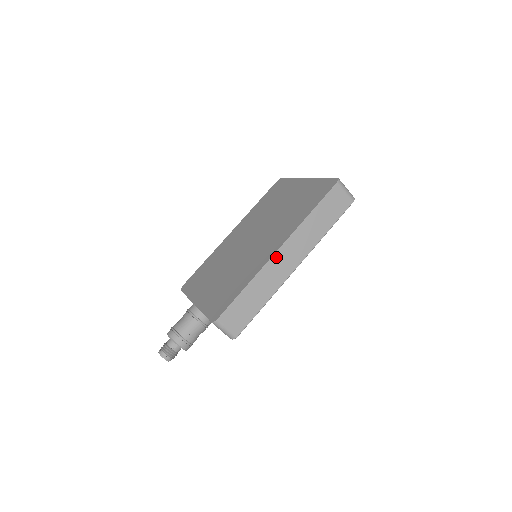
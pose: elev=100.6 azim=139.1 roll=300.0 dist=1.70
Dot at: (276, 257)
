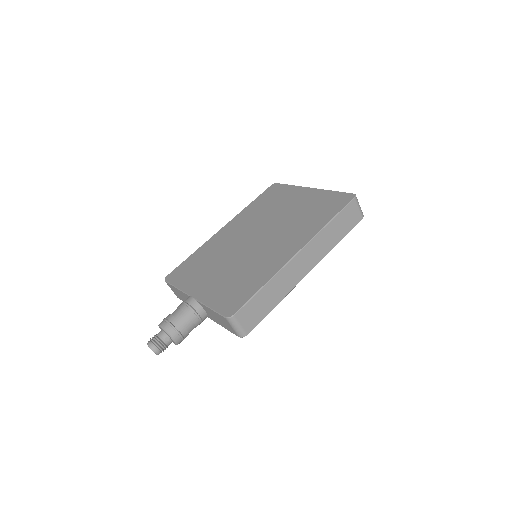
Dot at: (294, 260)
